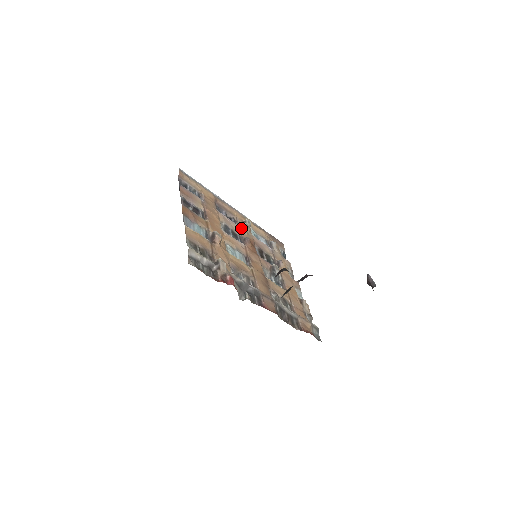
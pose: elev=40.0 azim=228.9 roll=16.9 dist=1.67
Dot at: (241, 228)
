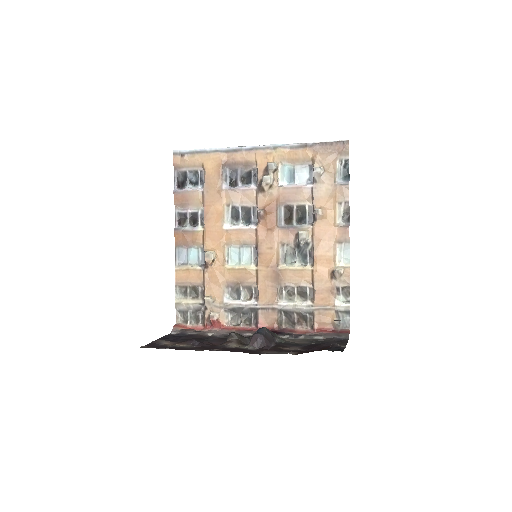
Dot at: (257, 191)
